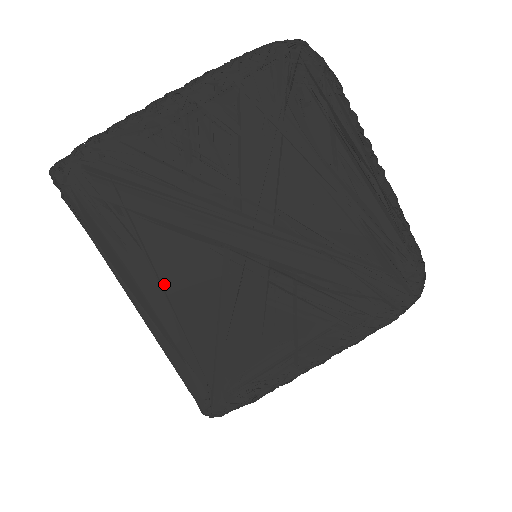
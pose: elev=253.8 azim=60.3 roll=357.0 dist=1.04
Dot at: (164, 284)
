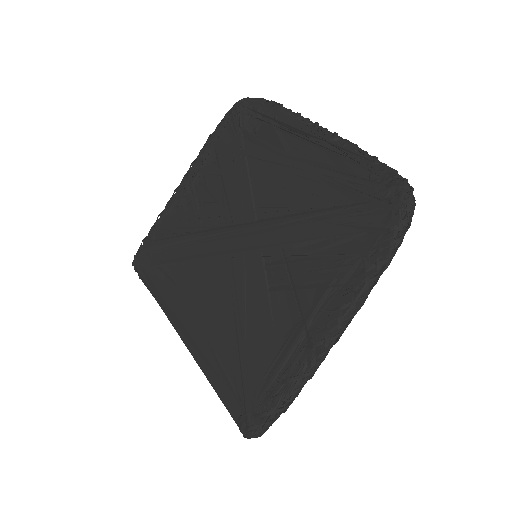
Dot at: (195, 310)
